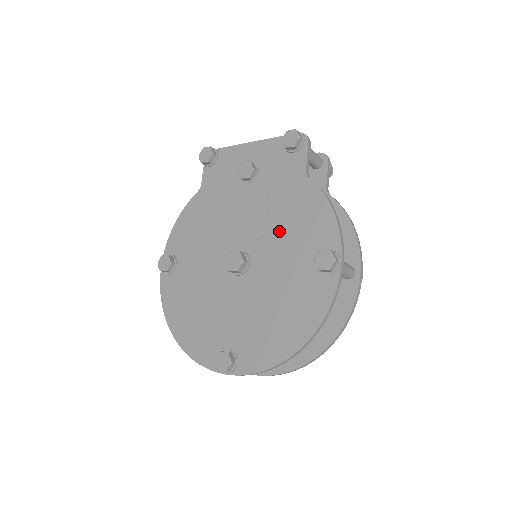
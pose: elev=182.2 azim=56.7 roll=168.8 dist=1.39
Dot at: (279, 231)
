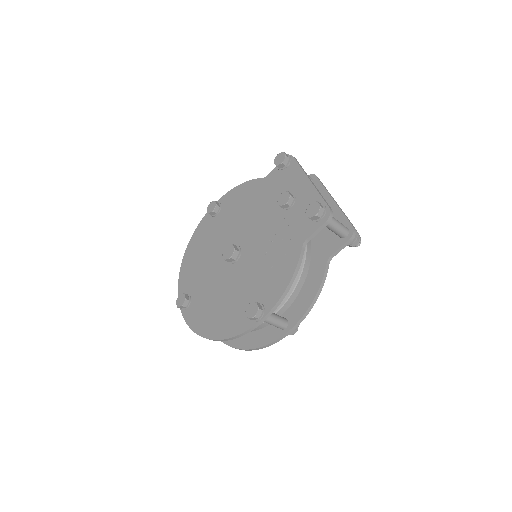
Dot at: (261, 261)
